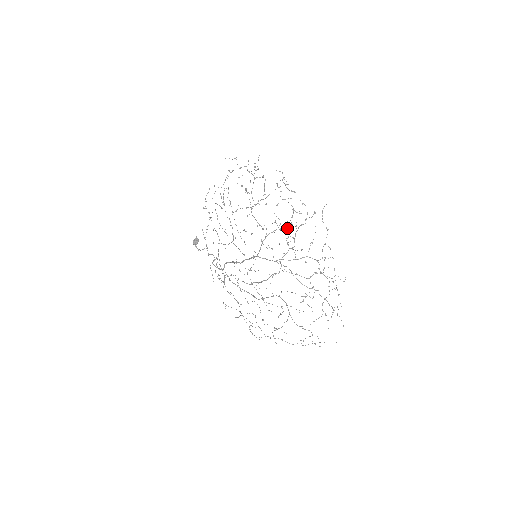
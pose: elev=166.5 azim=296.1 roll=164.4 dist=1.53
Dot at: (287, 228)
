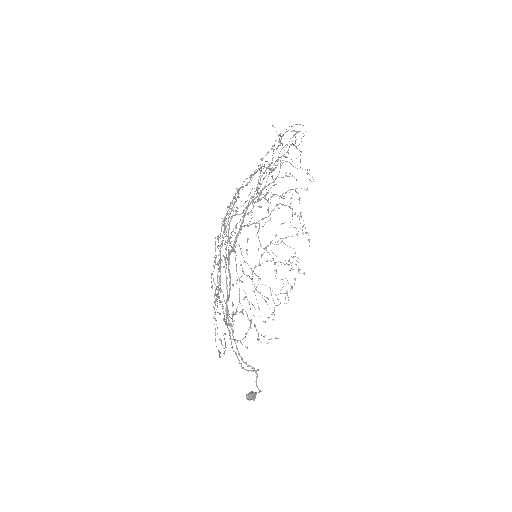
Dot at: occluded
